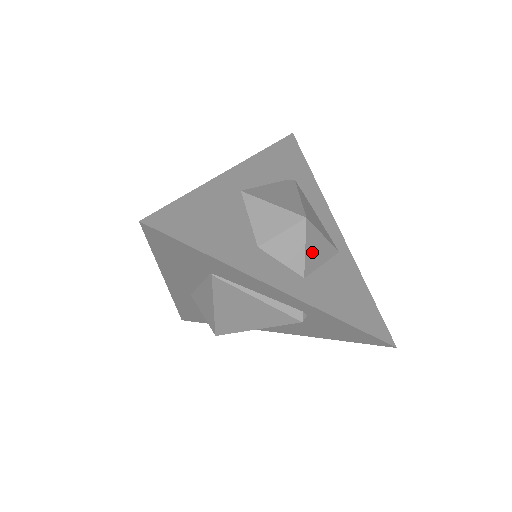
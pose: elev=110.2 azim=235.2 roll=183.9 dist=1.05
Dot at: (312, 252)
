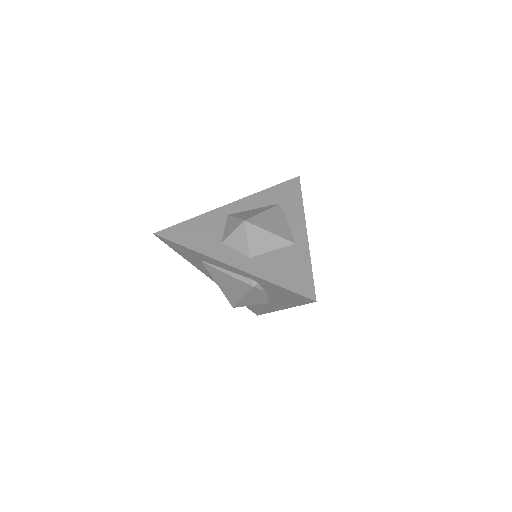
Dot at: (257, 242)
